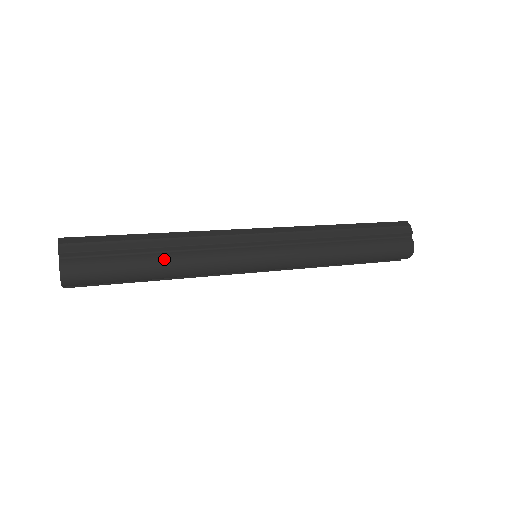
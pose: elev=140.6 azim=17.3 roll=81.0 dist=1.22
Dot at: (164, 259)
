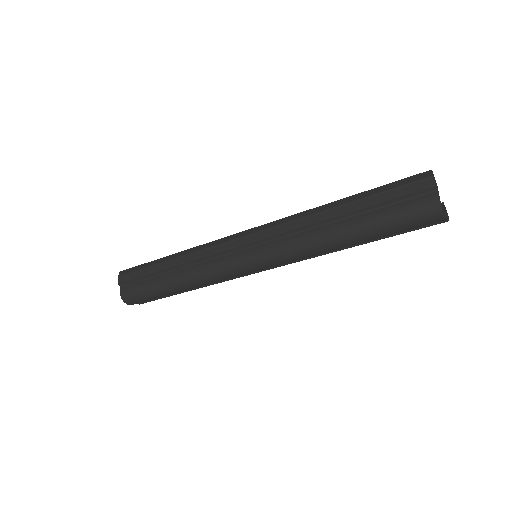
Dot at: (176, 276)
